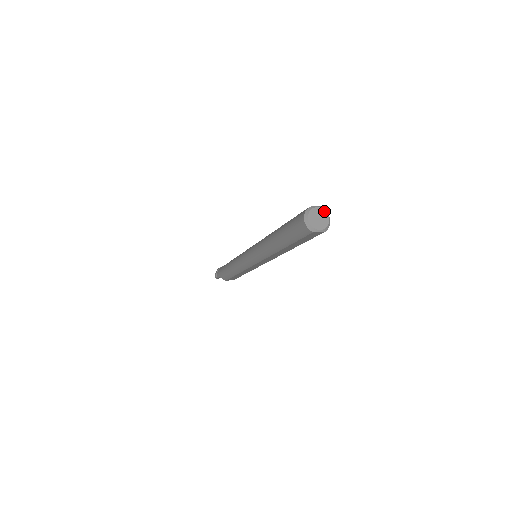
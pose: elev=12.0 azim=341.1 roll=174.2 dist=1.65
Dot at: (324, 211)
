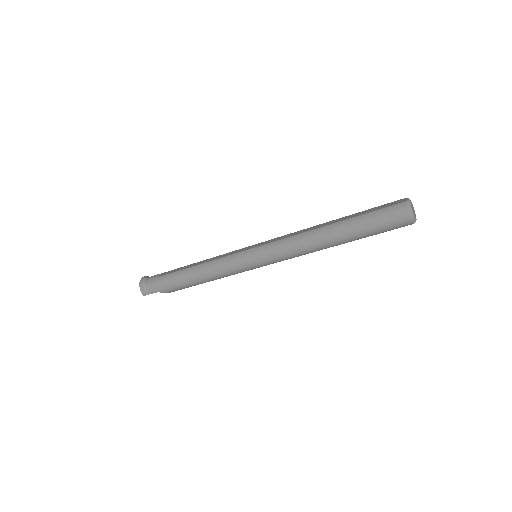
Dot at: occluded
